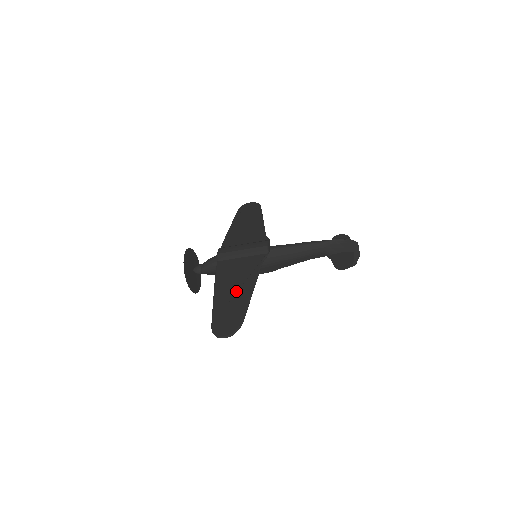
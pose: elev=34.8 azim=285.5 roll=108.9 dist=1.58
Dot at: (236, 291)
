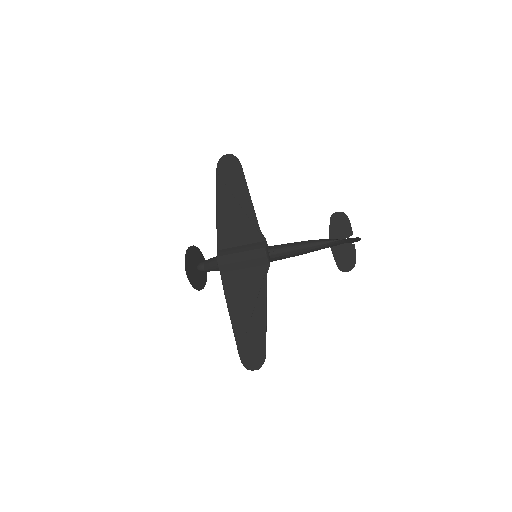
Dot at: (250, 317)
